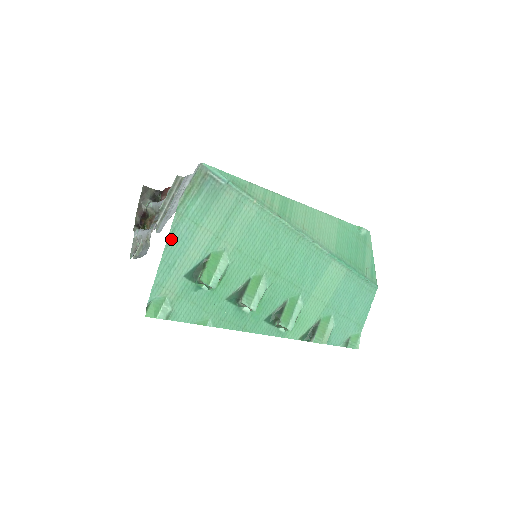
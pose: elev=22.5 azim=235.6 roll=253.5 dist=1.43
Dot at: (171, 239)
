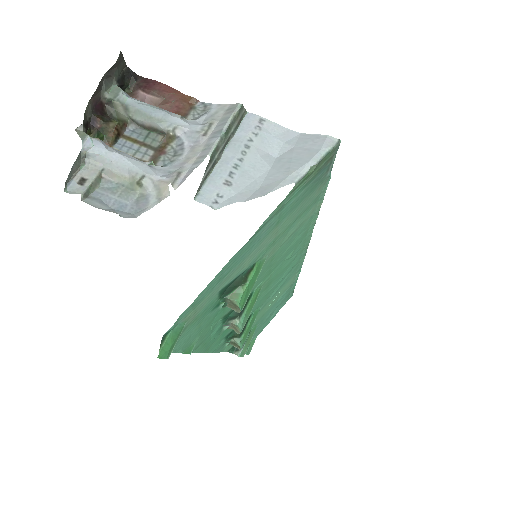
Dot at: (250, 240)
